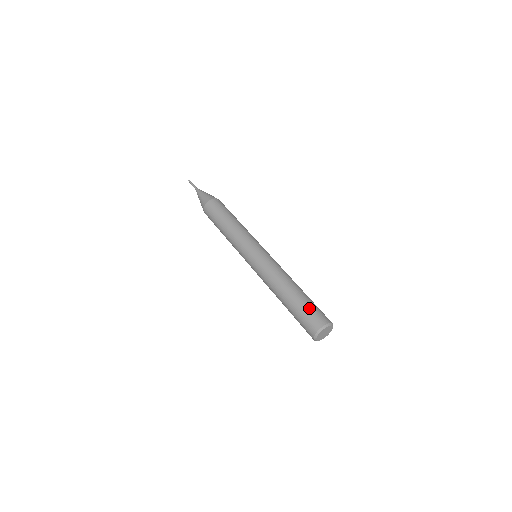
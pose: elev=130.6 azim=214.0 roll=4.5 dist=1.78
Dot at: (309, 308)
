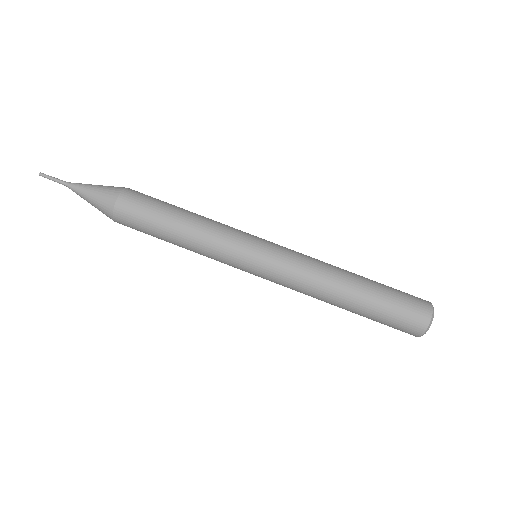
Dot at: (398, 297)
